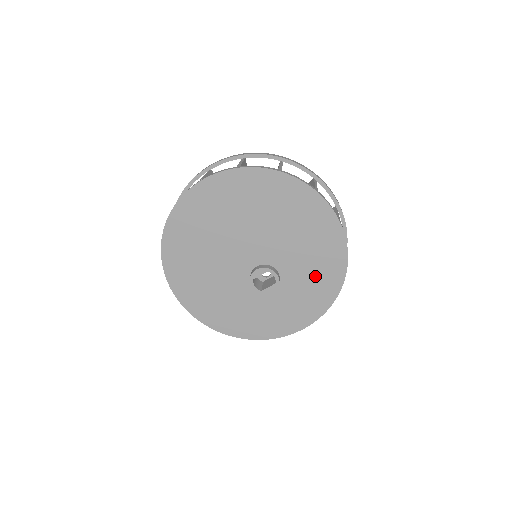
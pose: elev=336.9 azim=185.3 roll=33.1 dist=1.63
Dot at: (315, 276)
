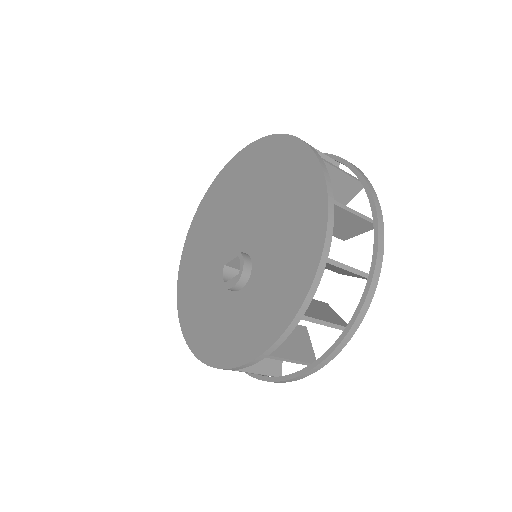
Dot at: (281, 278)
